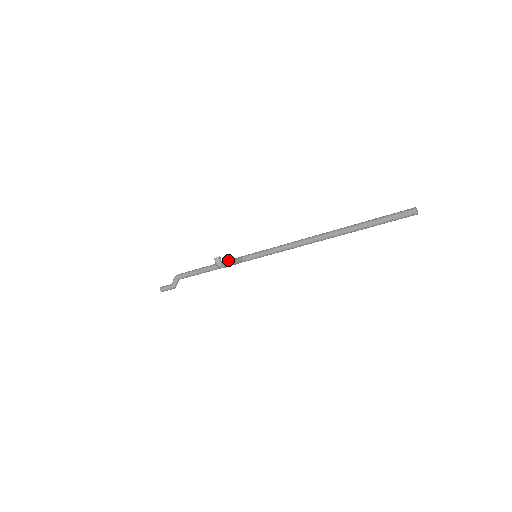
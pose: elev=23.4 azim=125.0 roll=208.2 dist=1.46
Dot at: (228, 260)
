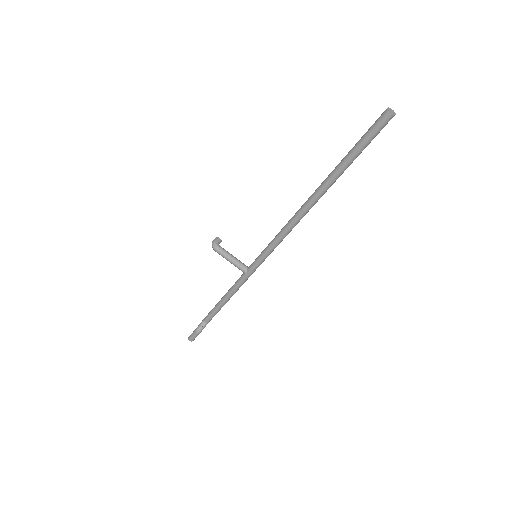
Dot at: occluded
